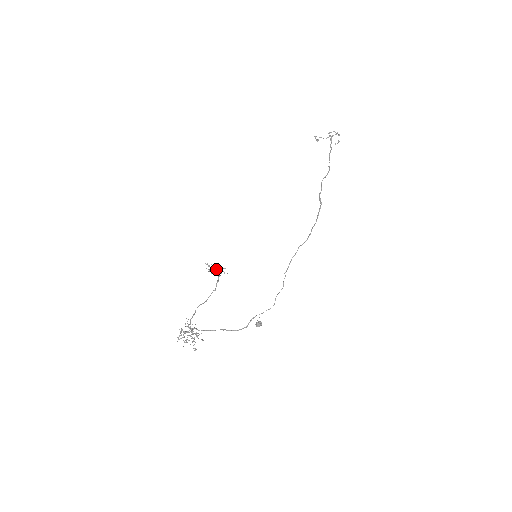
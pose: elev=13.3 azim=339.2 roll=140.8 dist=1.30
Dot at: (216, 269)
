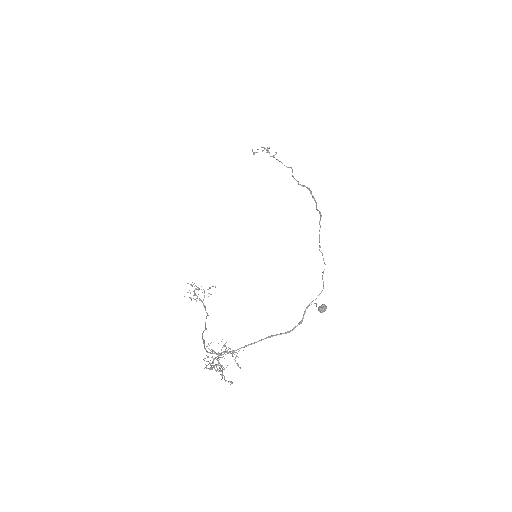
Dot at: occluded
